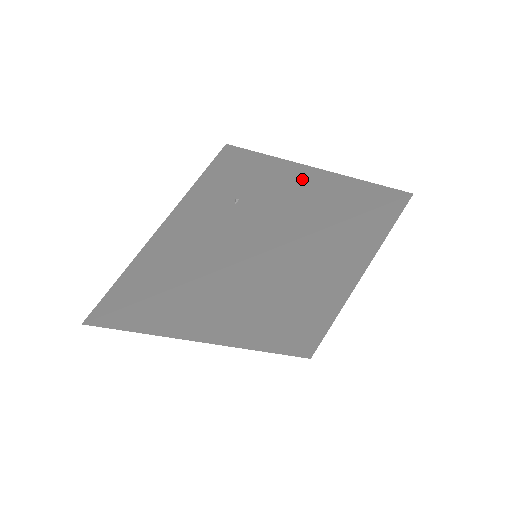
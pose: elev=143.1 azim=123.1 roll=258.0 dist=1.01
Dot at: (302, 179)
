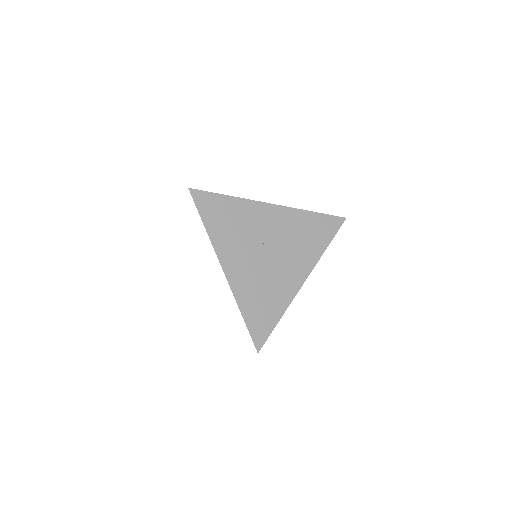
Dot at: (289, 218)
